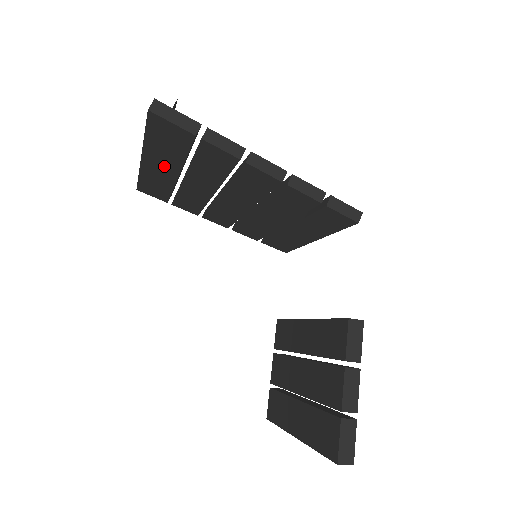
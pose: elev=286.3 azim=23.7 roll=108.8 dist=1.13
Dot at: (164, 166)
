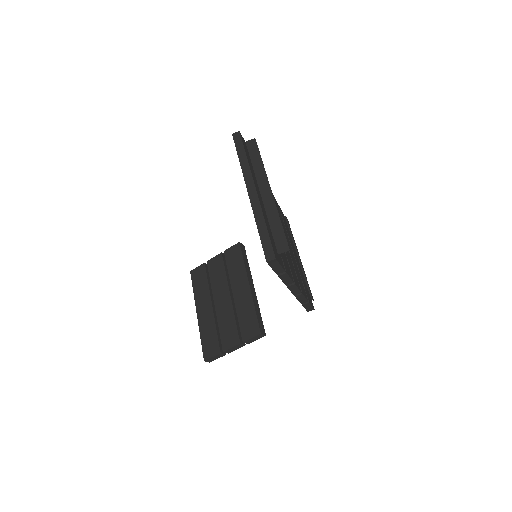
Dot at: occluded
